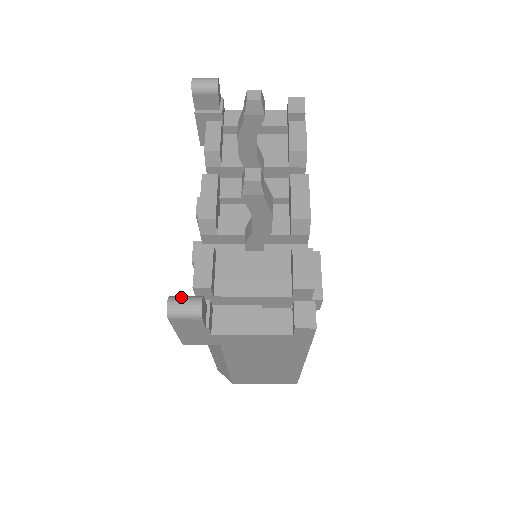
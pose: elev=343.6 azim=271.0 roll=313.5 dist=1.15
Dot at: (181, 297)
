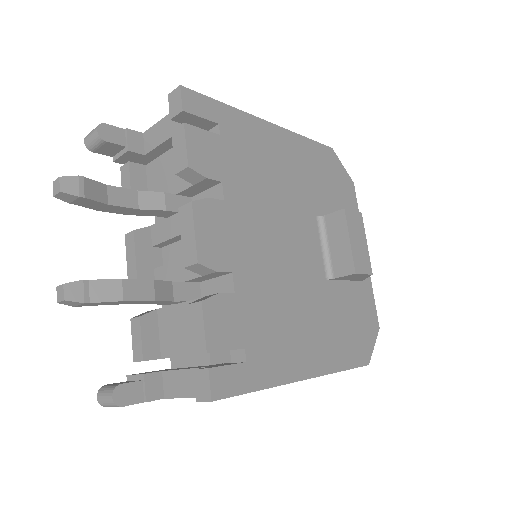
Dot at: (104, 389)
